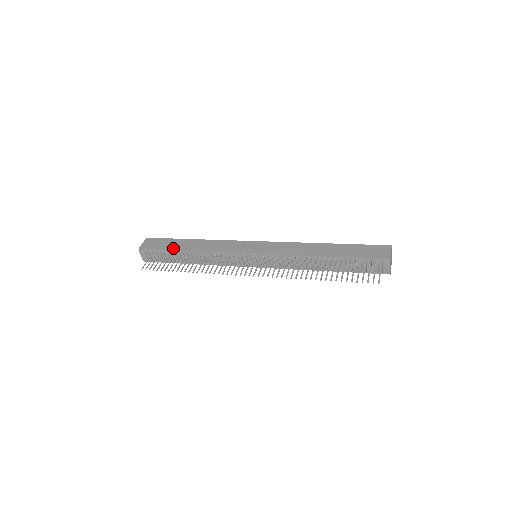
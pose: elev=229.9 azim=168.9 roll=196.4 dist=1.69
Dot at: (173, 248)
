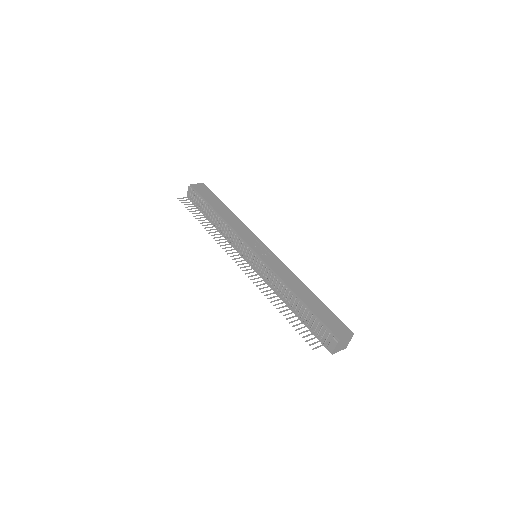
Dot at: (210, 202)
